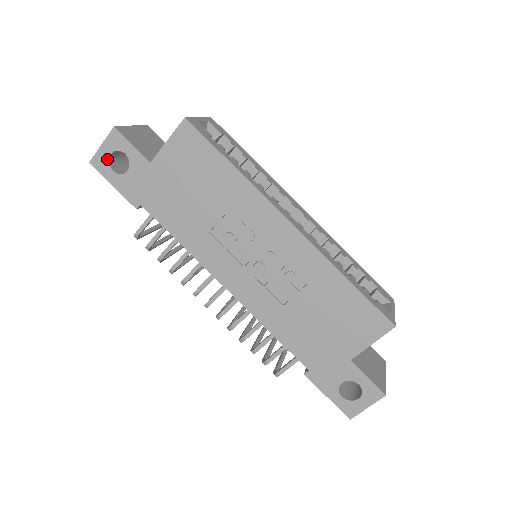
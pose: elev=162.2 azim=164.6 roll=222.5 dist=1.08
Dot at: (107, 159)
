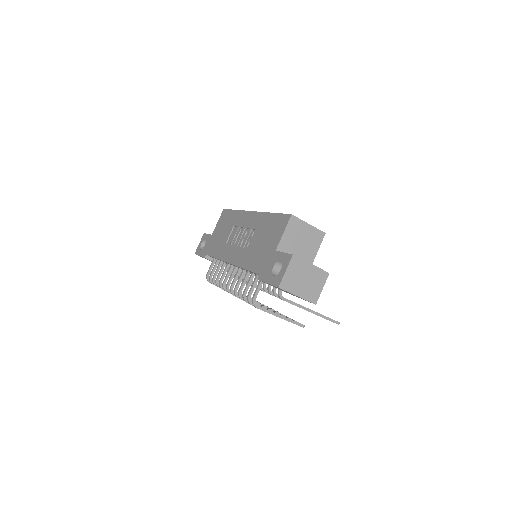
Dot at: (200, 247)
